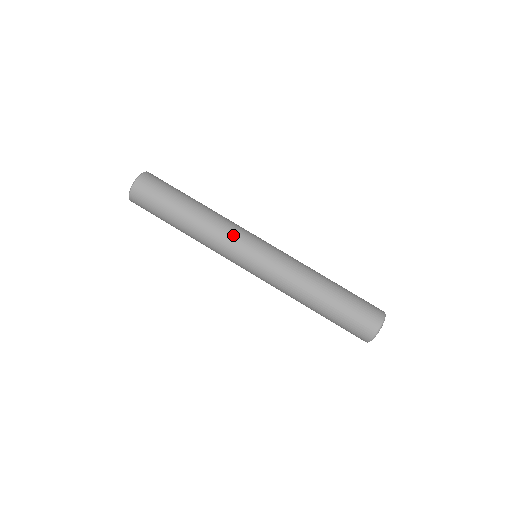
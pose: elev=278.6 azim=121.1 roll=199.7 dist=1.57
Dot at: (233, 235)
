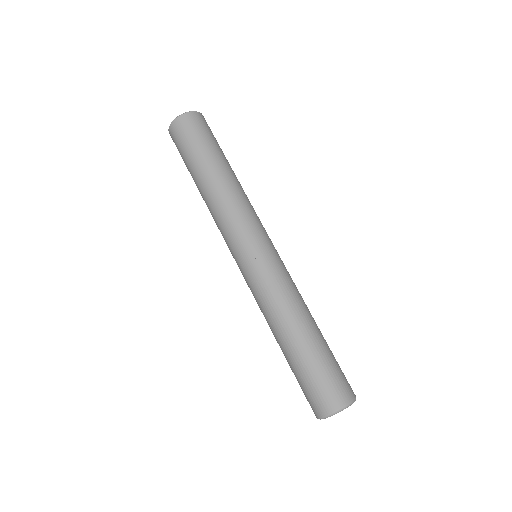
Dot at: (250, 217)
